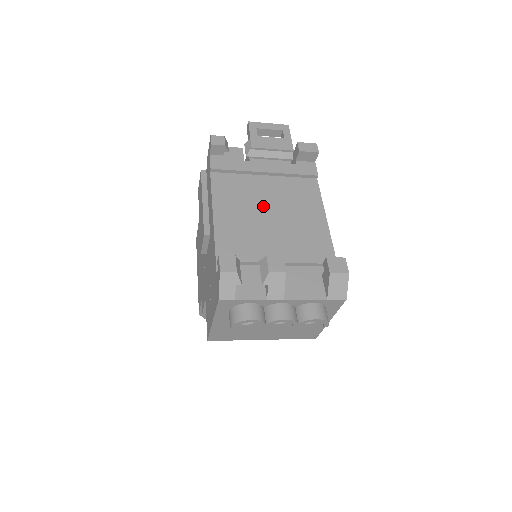
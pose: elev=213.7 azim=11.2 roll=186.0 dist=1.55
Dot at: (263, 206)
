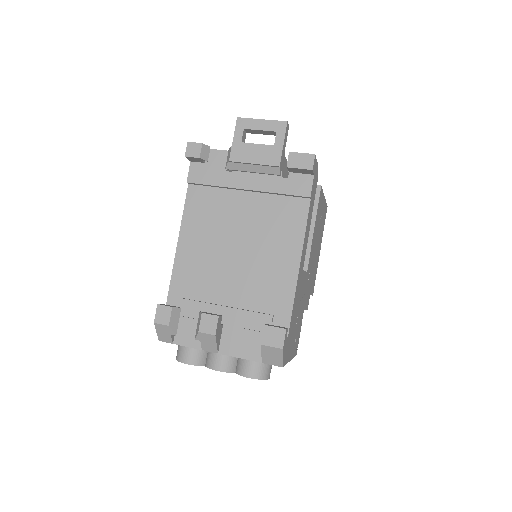
Dot at: (232, 235)
